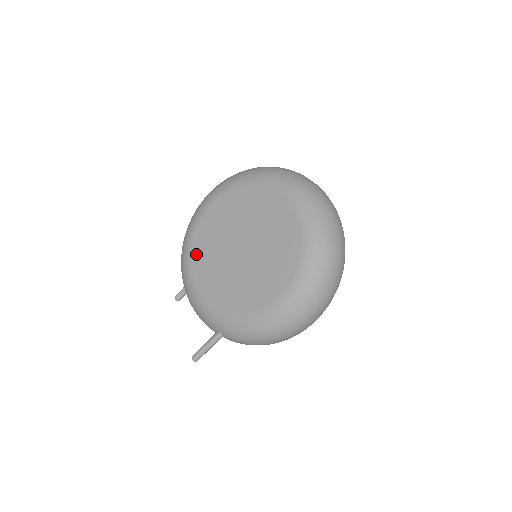
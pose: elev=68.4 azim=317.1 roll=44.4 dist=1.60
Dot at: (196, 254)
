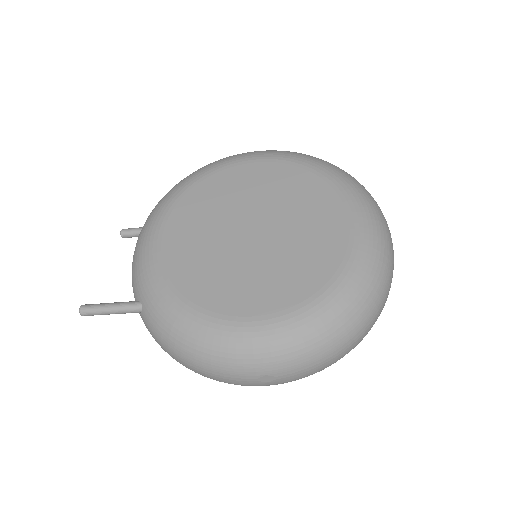
Dot at: (193, 196)
